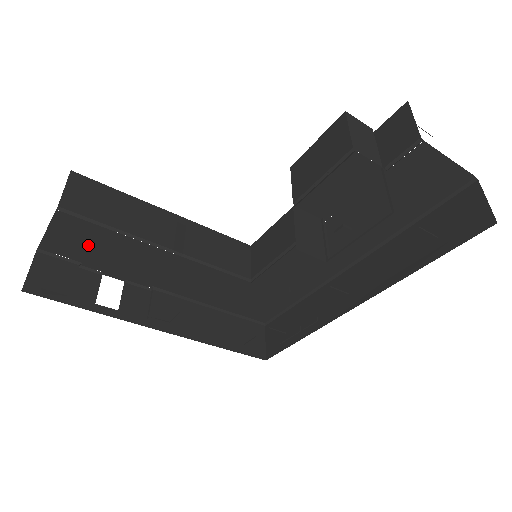
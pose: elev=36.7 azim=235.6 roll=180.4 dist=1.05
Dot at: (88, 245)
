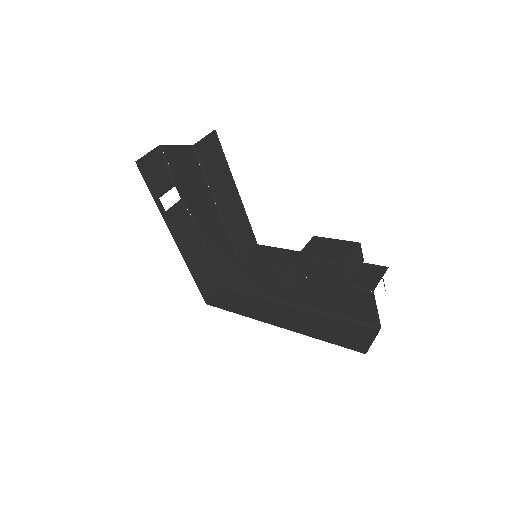
Dot at: (186, 170)
